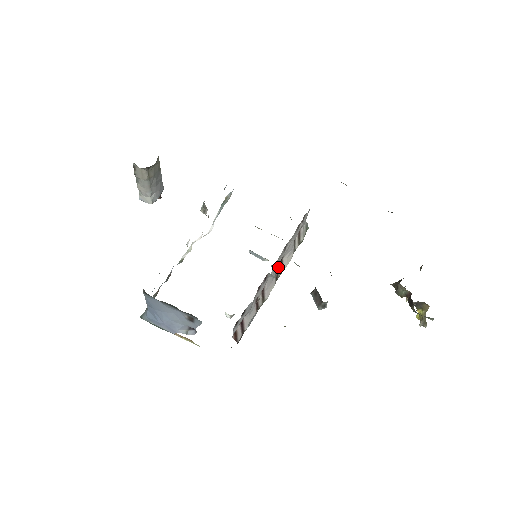
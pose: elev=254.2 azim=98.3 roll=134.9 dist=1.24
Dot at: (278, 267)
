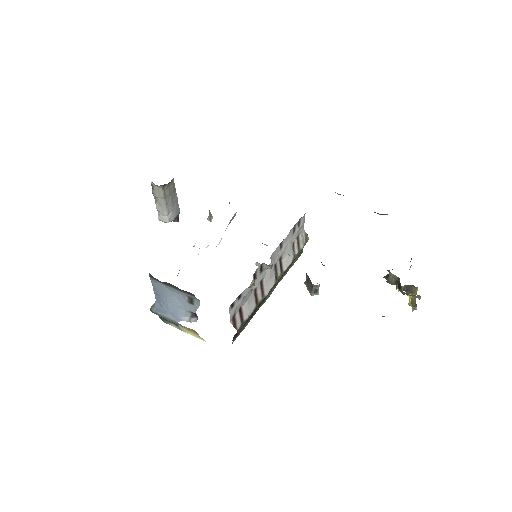
Dot at: (277, 266)
